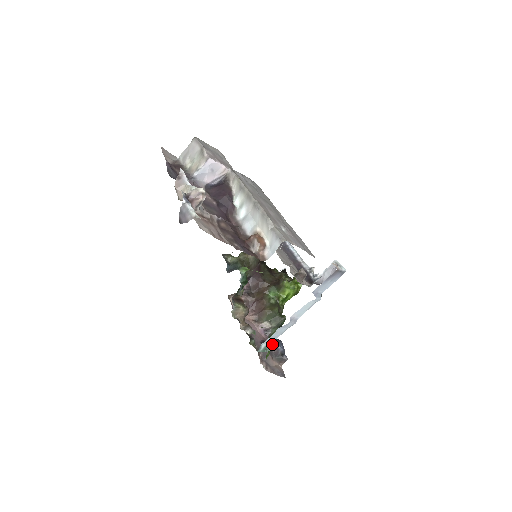
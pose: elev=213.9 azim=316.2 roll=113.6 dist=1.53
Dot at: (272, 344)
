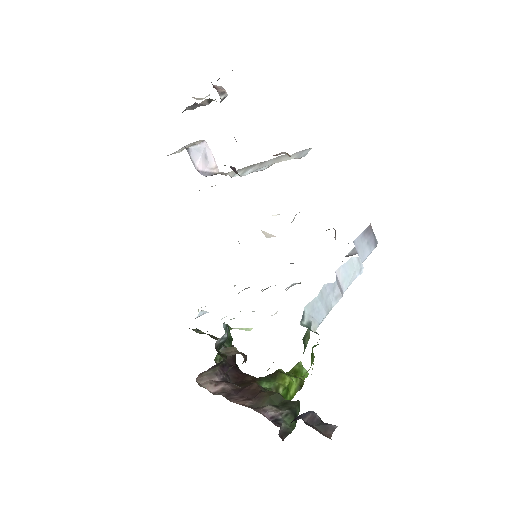
Dot at: occluded
